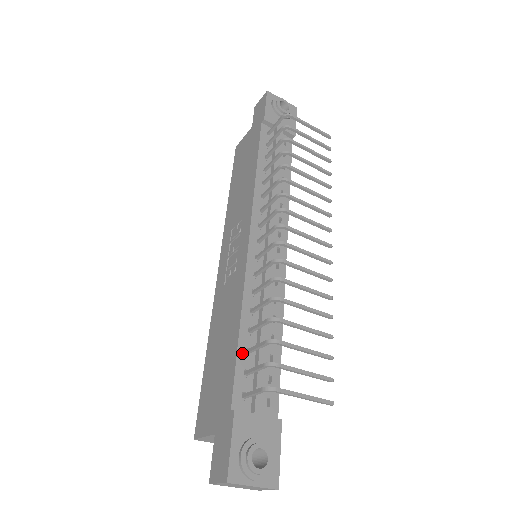
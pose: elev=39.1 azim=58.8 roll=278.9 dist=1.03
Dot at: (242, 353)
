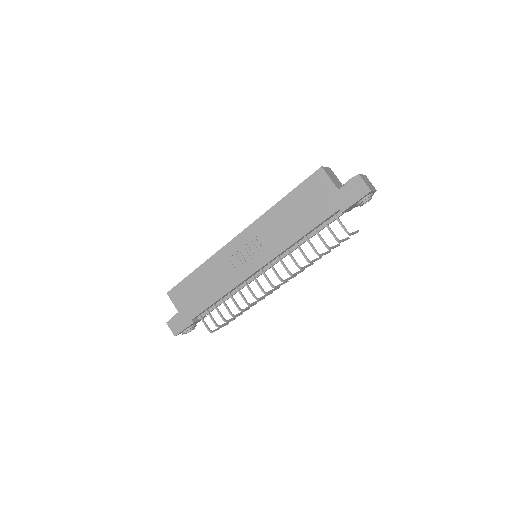
Dot at: occluded
